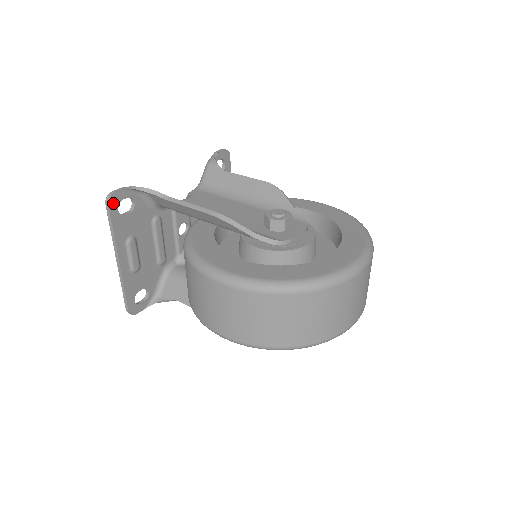
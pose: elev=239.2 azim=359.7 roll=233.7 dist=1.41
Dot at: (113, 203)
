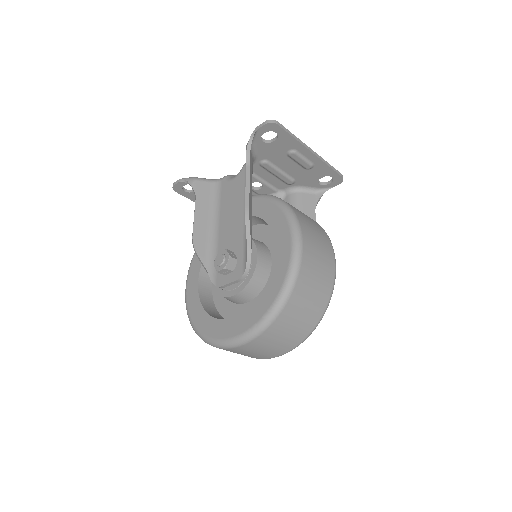
Dot at: (178, 190)
